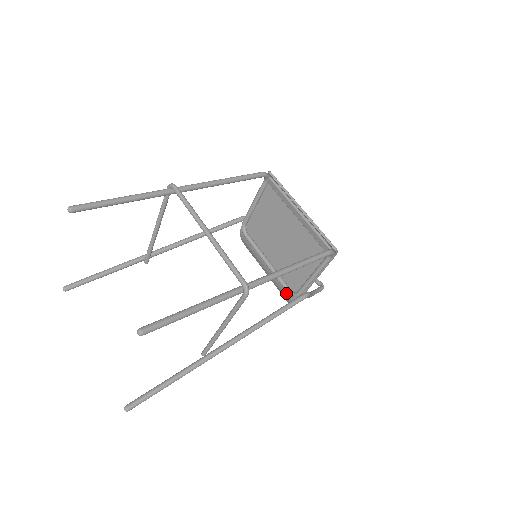
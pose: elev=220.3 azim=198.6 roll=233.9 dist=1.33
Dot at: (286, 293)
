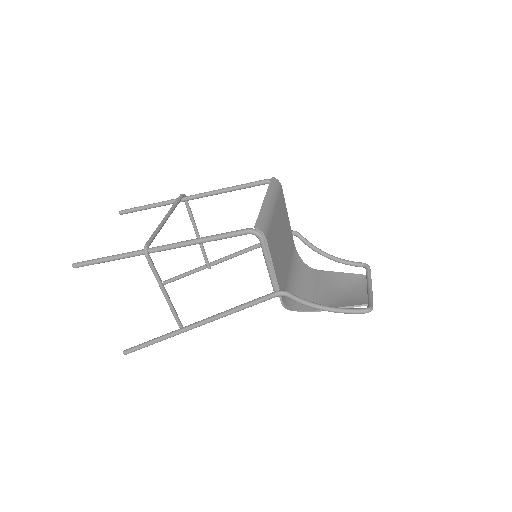
Dot at: (285, 297)
